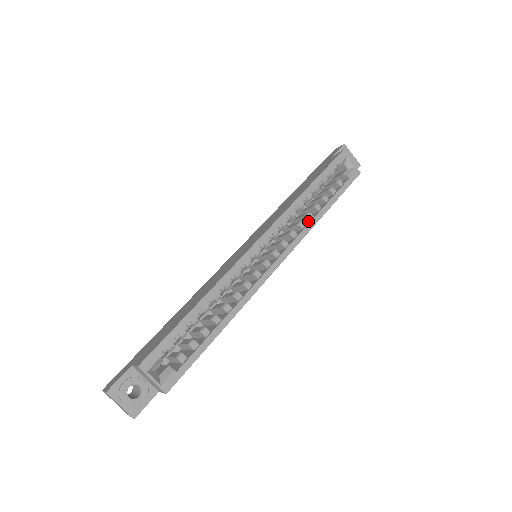
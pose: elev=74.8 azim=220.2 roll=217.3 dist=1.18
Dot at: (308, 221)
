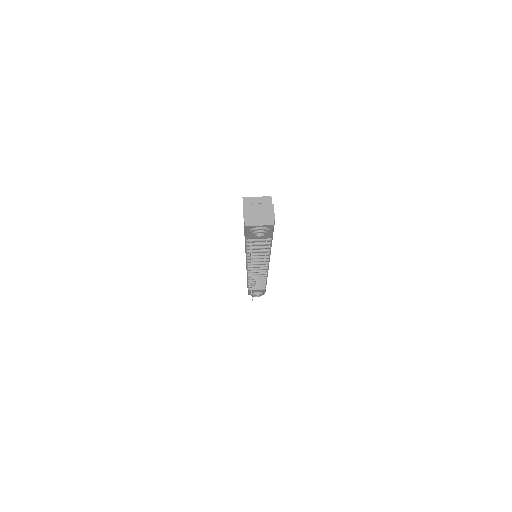
Dot at: occluded
